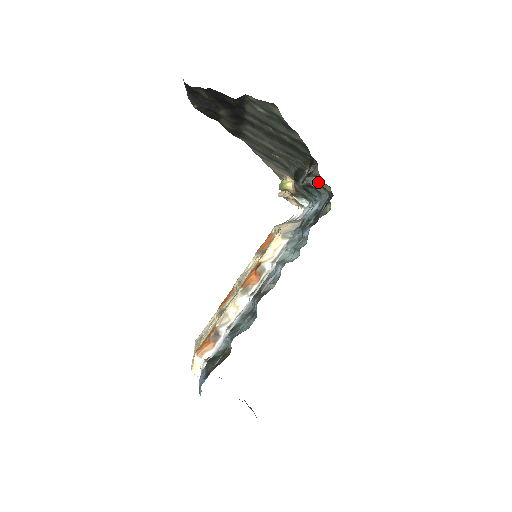
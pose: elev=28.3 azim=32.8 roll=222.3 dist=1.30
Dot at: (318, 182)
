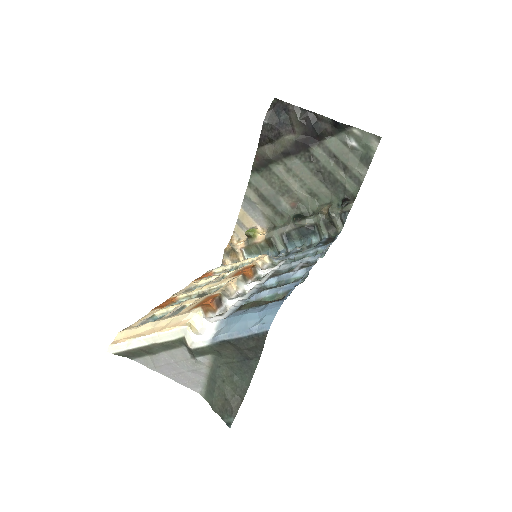
Dot at: (337, 218)
